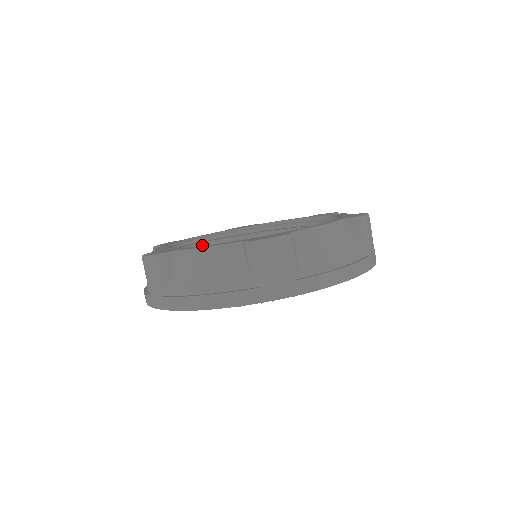
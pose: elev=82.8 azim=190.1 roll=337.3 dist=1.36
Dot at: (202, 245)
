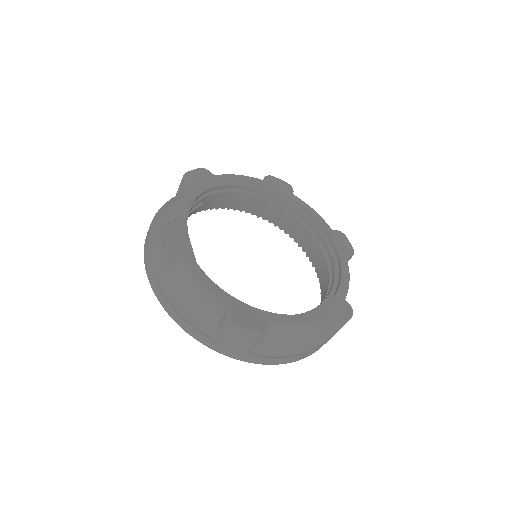
Dot at: (231, 187)
